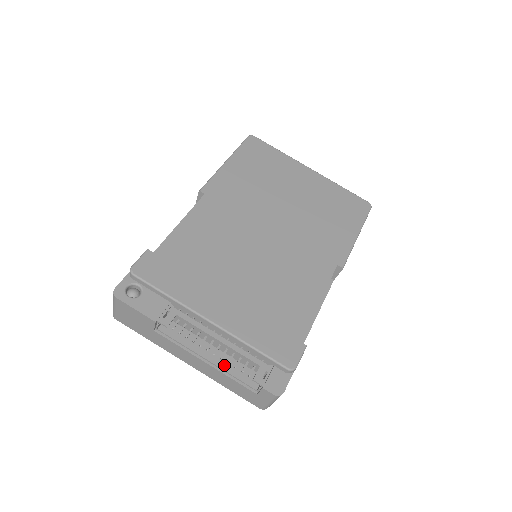
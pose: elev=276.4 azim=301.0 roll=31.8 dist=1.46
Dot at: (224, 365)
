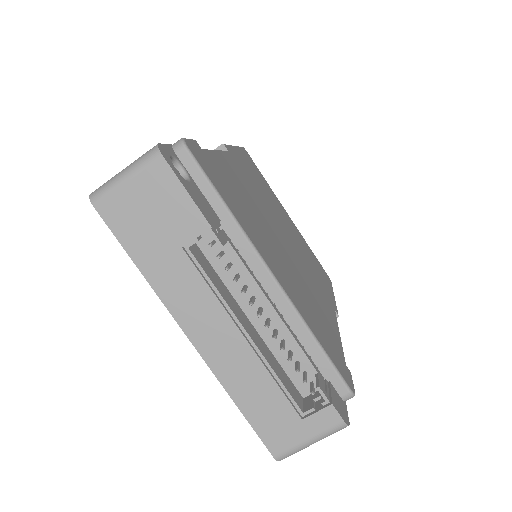
Dot at: (265, 354)
